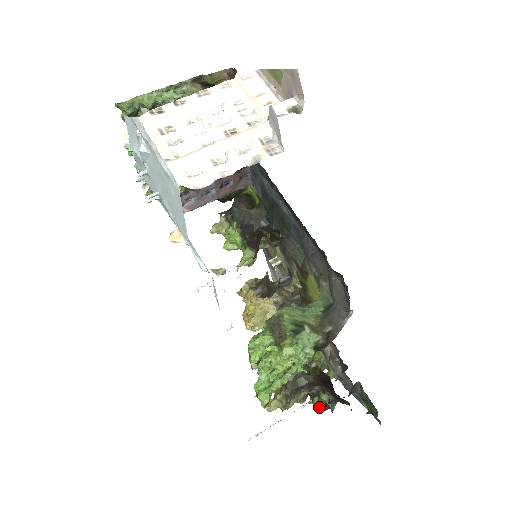
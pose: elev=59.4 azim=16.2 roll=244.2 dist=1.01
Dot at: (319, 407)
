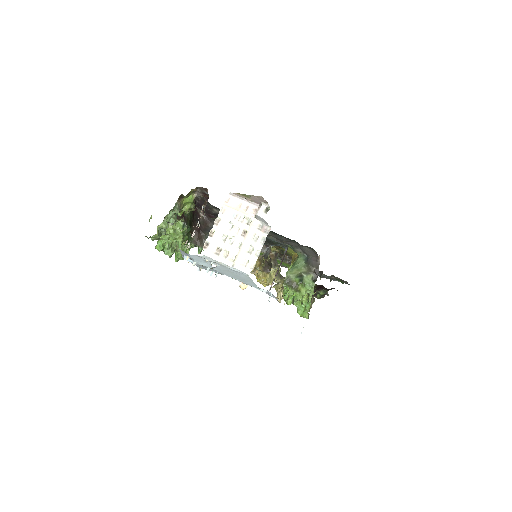
Dot at: occluded
